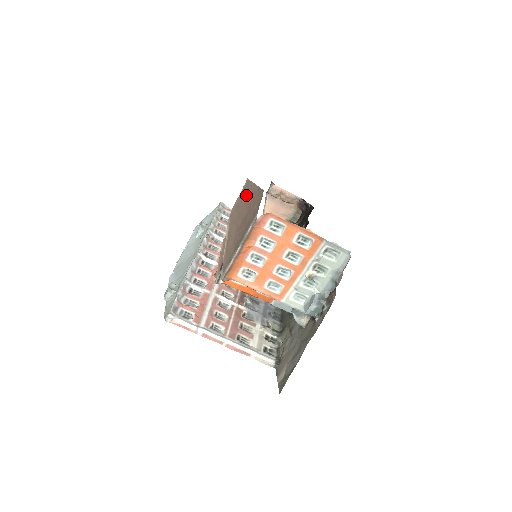
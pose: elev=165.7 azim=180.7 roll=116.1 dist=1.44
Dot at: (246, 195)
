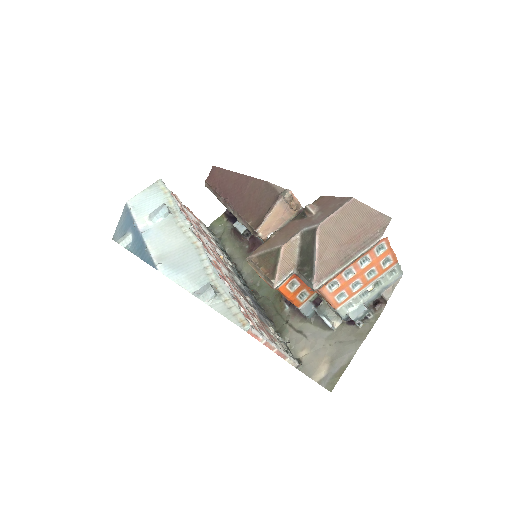
Dot at: (354, 214)
